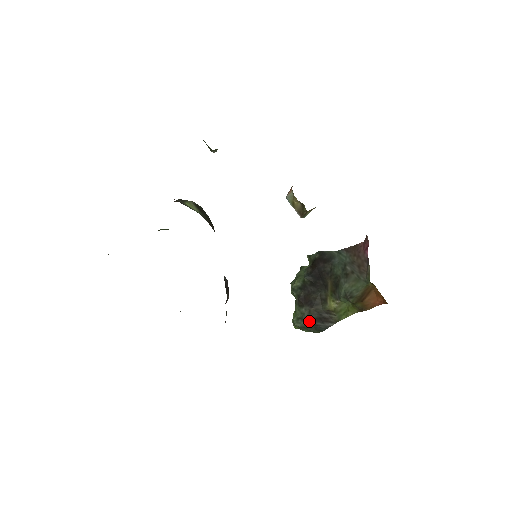
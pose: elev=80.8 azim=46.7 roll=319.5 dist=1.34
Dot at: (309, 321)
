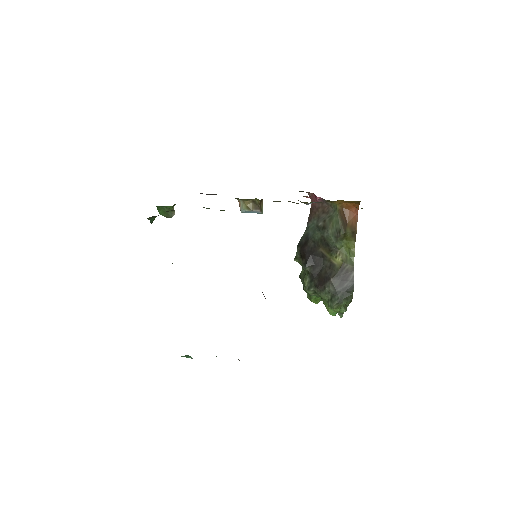
Dot at: (338, 291)
